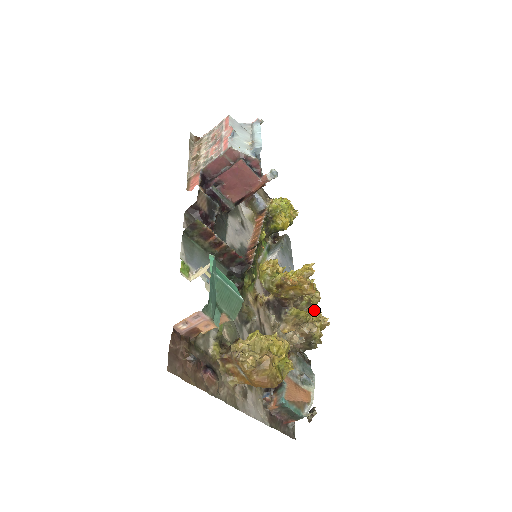
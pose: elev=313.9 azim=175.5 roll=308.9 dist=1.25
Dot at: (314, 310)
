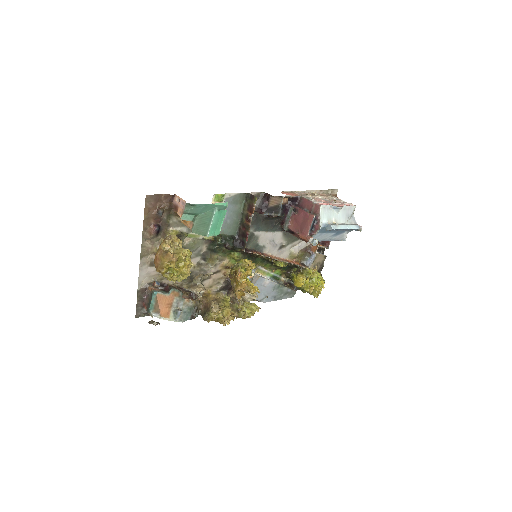
Dot at: (231, 310)
